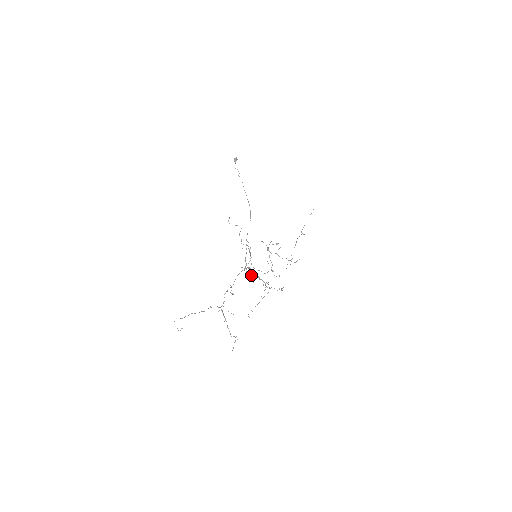
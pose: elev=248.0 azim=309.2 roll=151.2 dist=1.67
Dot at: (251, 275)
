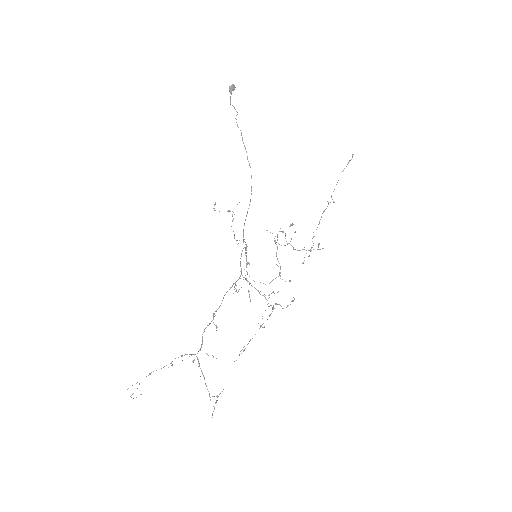
Dot at: occluded
